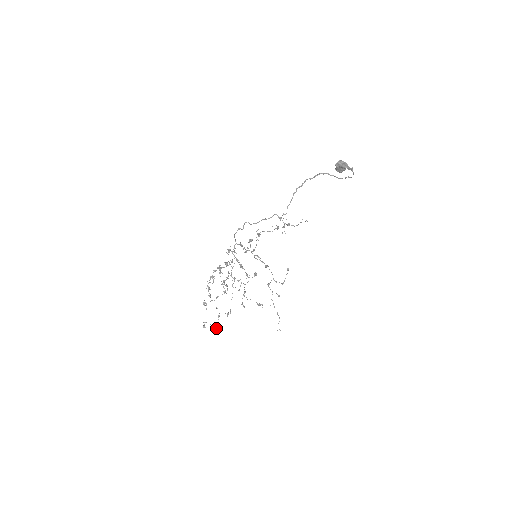
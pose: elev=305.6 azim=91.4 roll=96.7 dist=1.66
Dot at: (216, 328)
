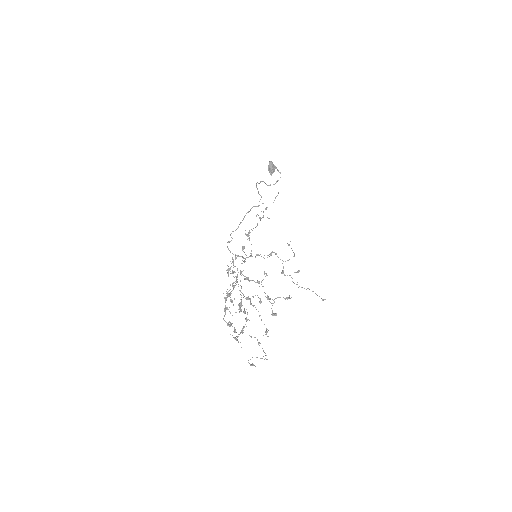
Dot at: occluded
